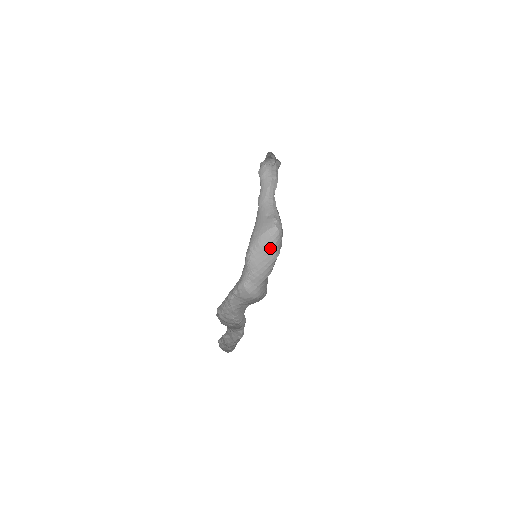
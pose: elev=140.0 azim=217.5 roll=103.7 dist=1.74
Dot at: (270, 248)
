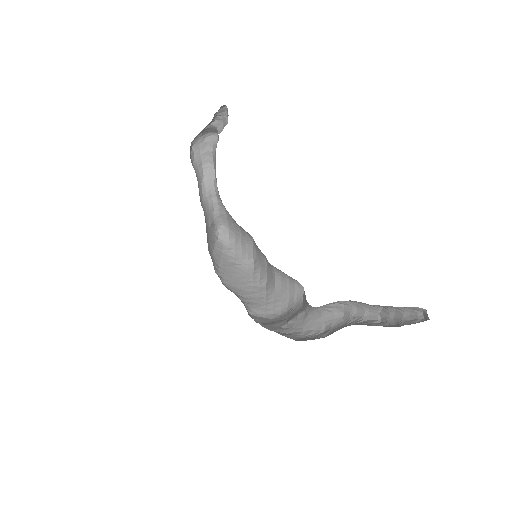
Dot at: (233, 263)
